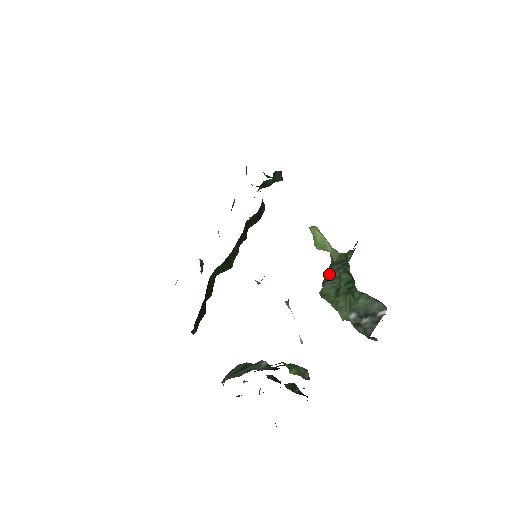
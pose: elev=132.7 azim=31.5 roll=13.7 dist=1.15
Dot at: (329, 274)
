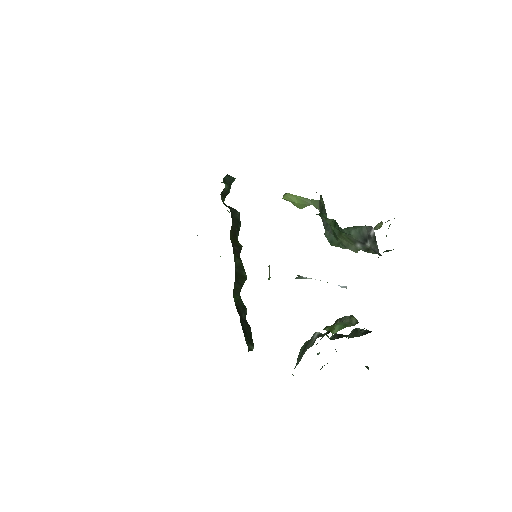
Dot at: occluded
